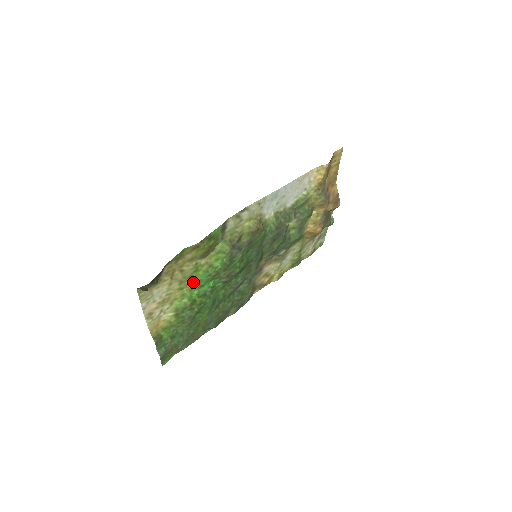
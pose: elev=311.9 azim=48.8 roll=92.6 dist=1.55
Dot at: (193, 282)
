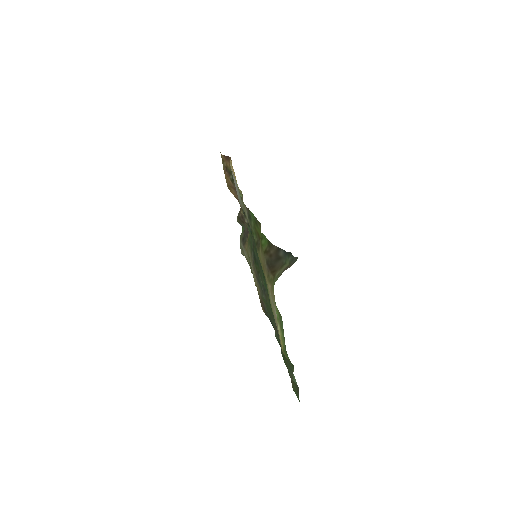
Dot at: occluded
